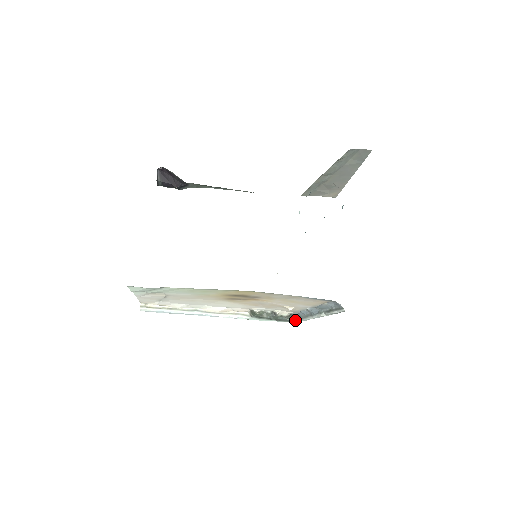
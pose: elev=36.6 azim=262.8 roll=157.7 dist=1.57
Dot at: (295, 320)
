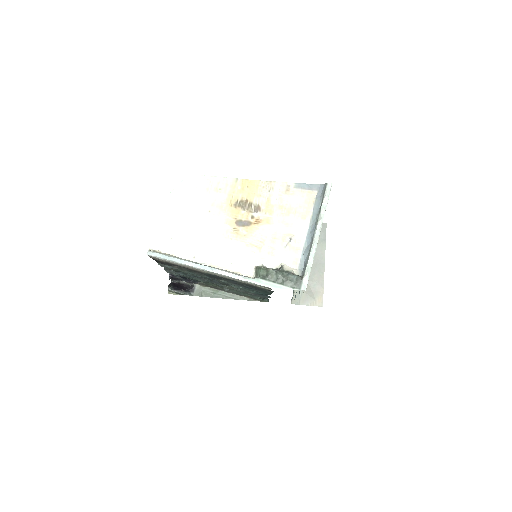
Dot at: (302, 277)
